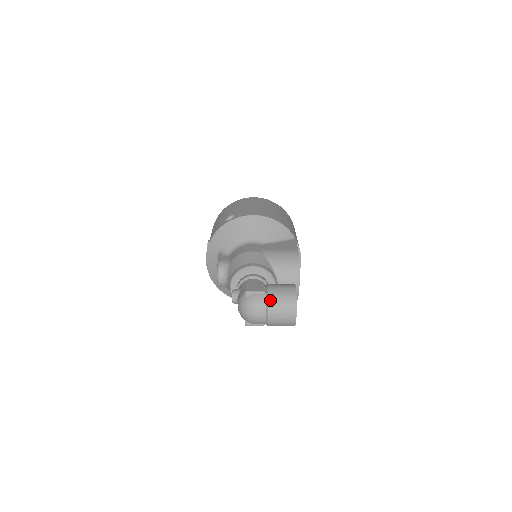
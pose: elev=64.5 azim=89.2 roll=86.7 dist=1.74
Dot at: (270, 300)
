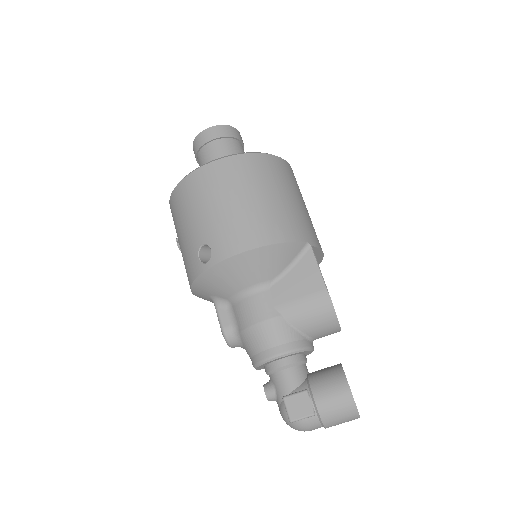
Dot at: (325, 422)
